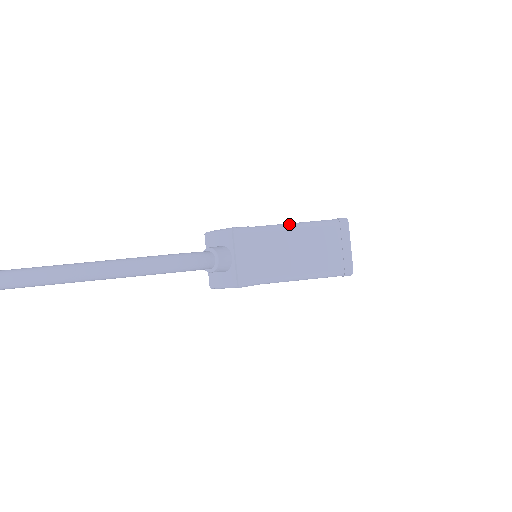
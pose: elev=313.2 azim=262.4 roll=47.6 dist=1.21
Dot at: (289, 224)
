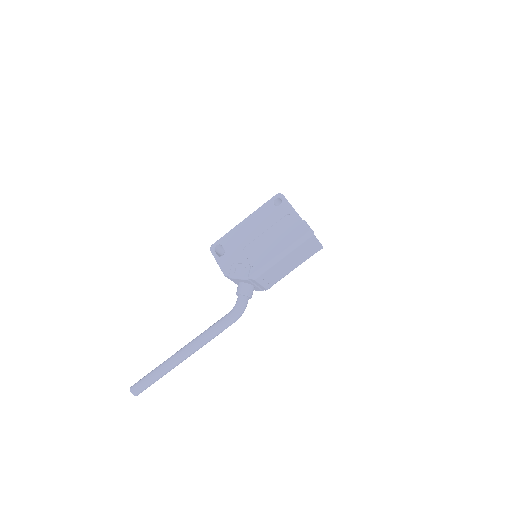
Dot at: (279, 257)
